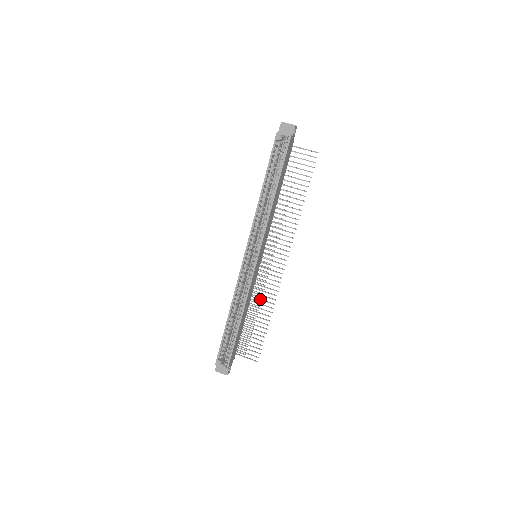
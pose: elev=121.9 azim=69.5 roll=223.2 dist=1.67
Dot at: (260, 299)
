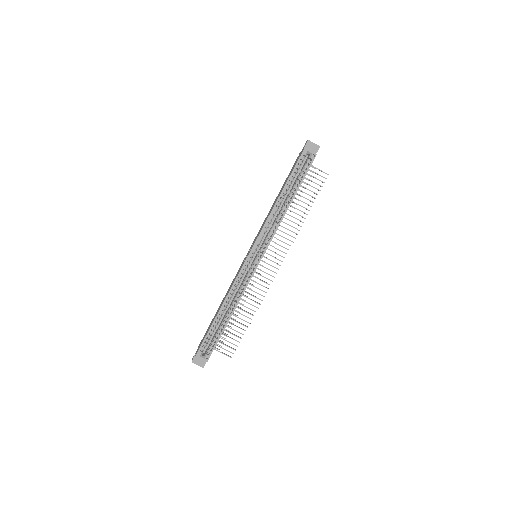
Dot at: (247, 297)
